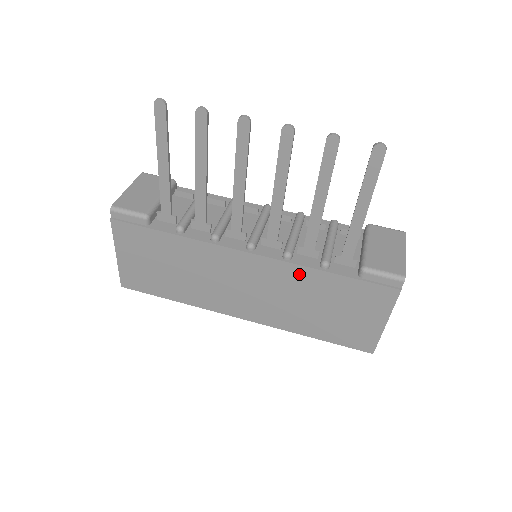
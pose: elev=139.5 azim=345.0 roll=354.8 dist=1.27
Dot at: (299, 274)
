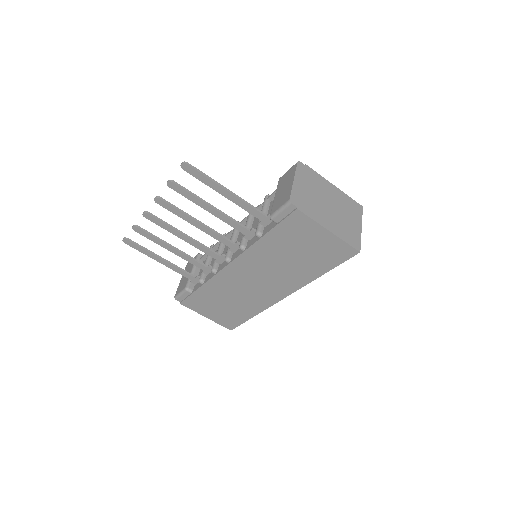
Dot at: (257, 251)
